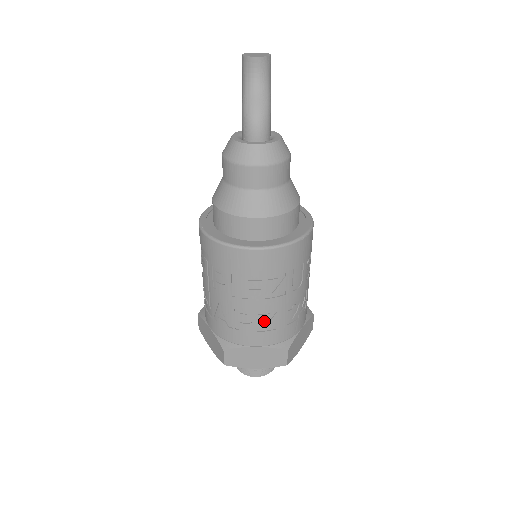
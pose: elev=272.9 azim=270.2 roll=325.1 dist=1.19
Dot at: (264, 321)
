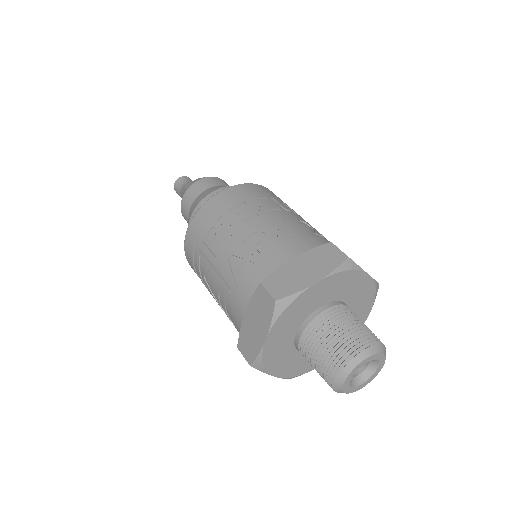
Dot at: (279, 234)
